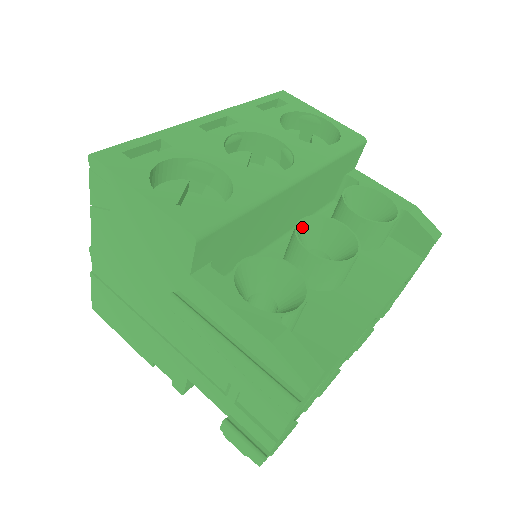
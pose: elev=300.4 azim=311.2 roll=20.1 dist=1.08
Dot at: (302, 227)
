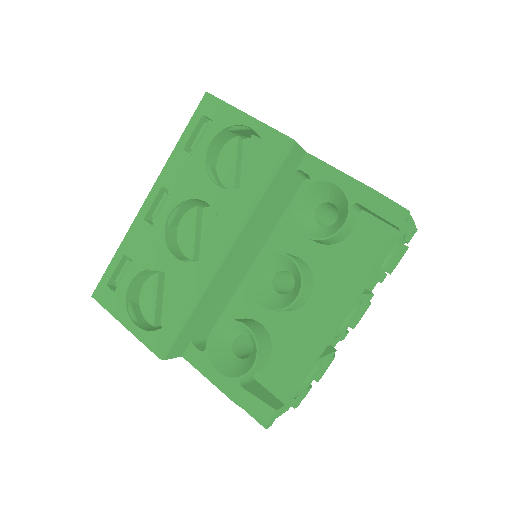
Dot at: (256, 270)
